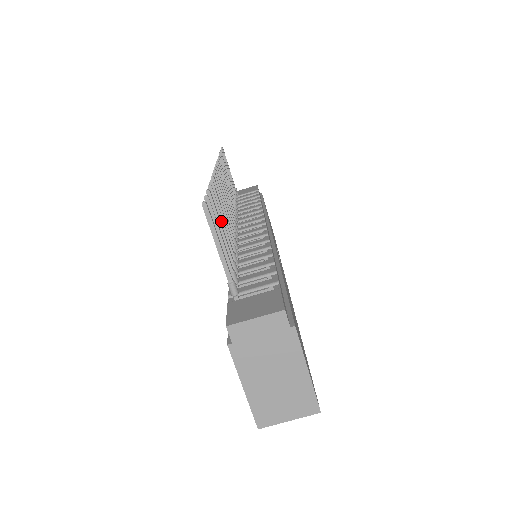
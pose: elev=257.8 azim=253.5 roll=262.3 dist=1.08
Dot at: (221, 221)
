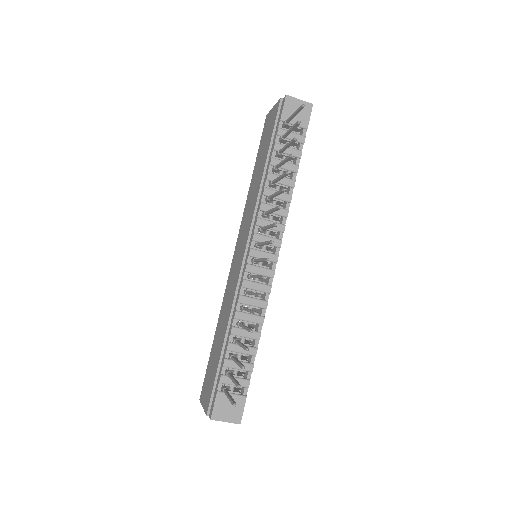
Dot at: (241, 346)
